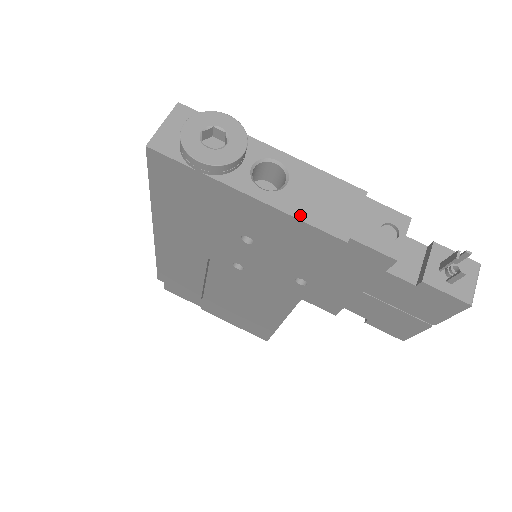
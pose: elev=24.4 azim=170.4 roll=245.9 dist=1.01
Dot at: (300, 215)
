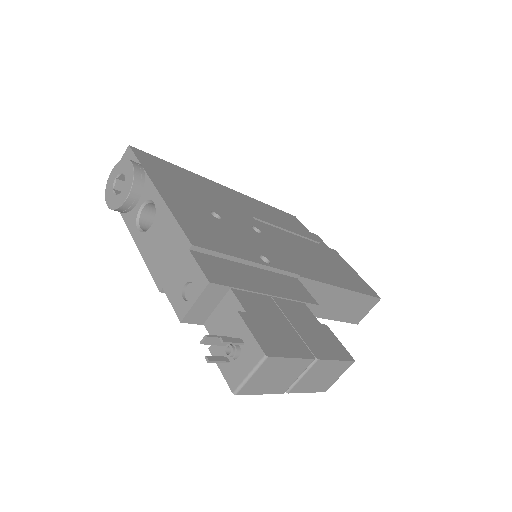
Dot at: (146, 258)
